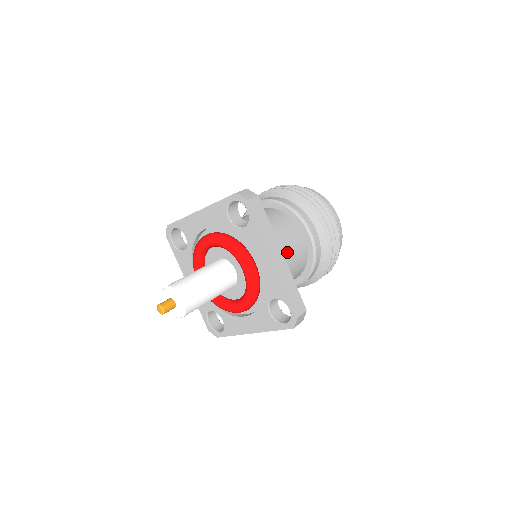
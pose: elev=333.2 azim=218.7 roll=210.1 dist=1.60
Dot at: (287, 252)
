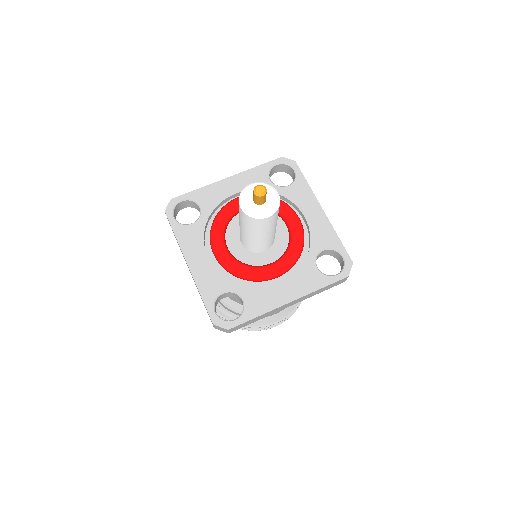
Dot at: occluded
